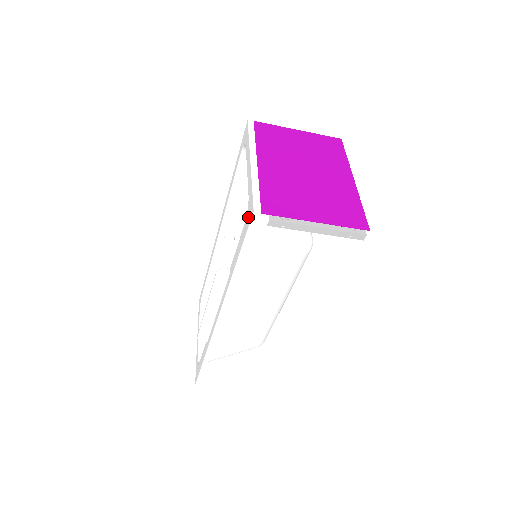
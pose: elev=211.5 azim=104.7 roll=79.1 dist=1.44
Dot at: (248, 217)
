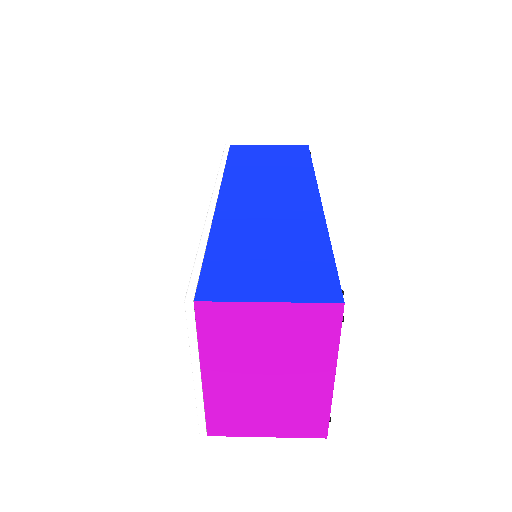
Dot at: occluded
